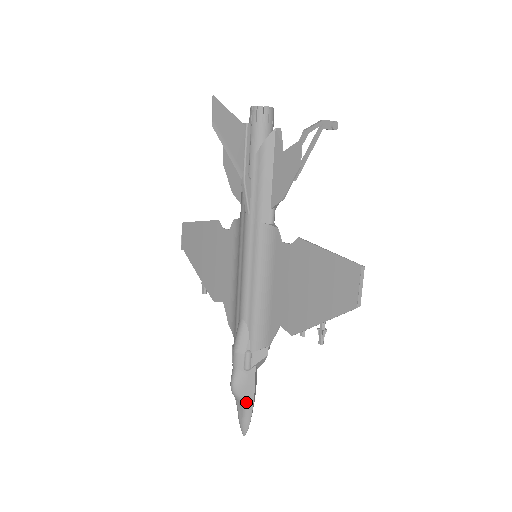
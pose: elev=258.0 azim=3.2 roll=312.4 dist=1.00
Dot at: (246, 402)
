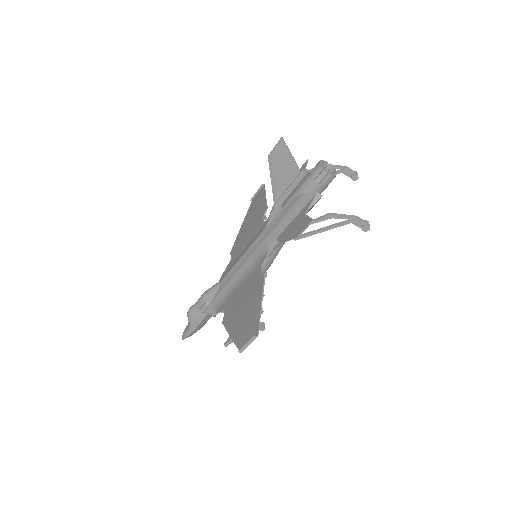
Dot at: (190, 325)
